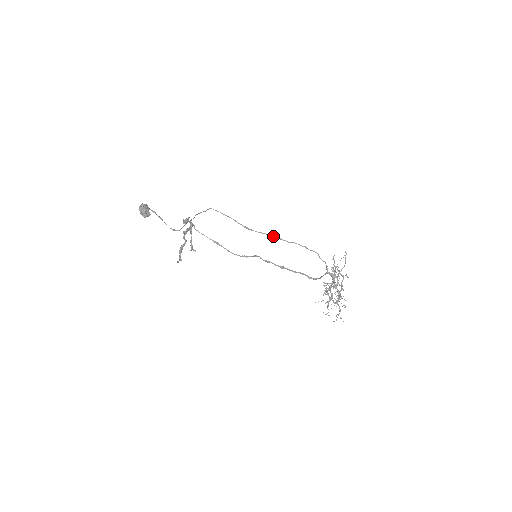
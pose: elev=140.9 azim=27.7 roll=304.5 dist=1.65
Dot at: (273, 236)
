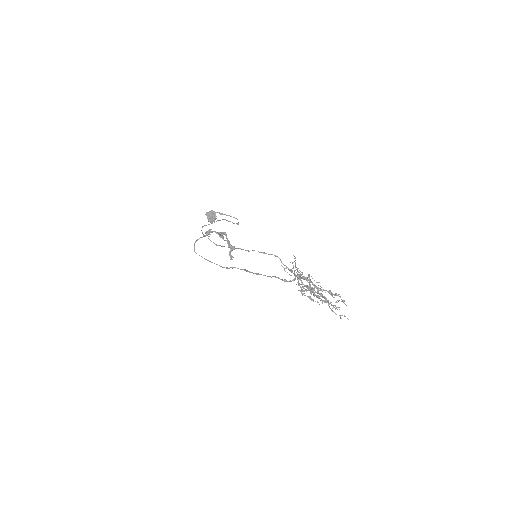
Dot at: (235, 248)
